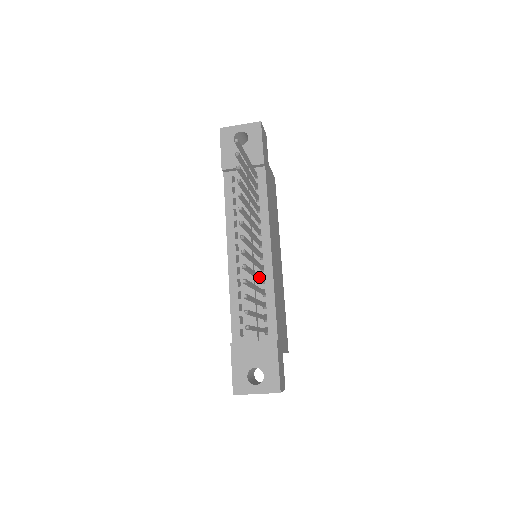
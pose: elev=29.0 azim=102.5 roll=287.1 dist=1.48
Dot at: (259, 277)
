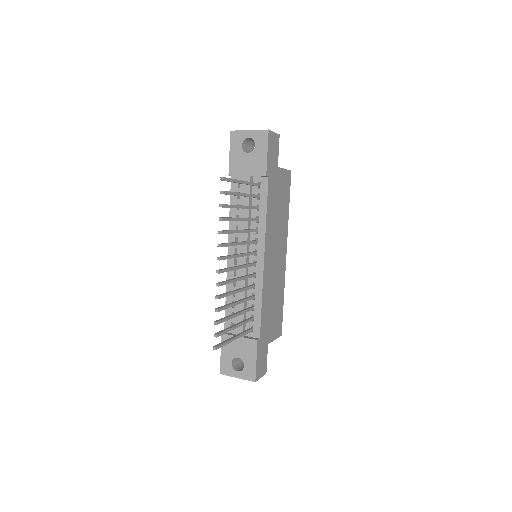
Dot at: (244, 290)
